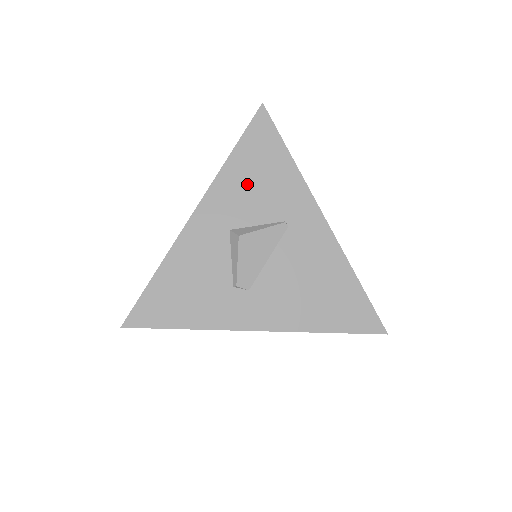
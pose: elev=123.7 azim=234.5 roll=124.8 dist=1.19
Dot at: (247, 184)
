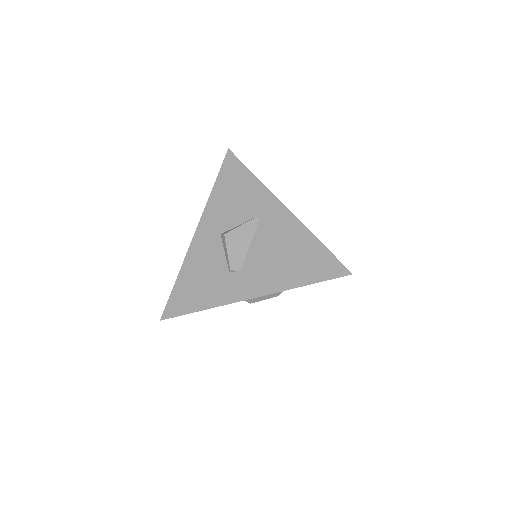
Dot at: (227, 201)
